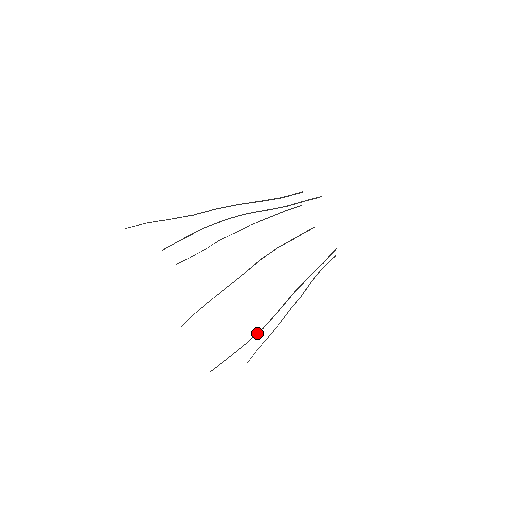
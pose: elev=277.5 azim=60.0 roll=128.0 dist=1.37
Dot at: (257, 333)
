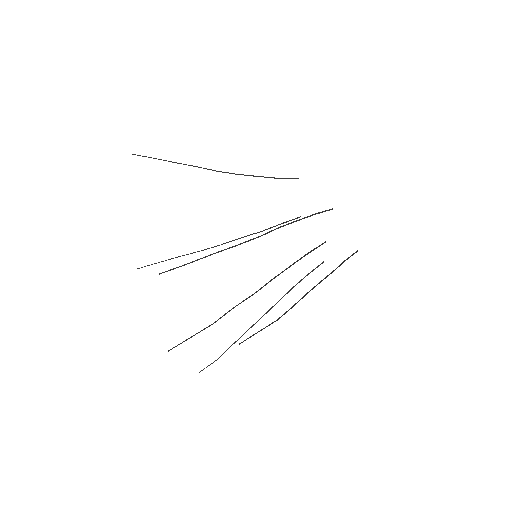
Dot at: occluded
